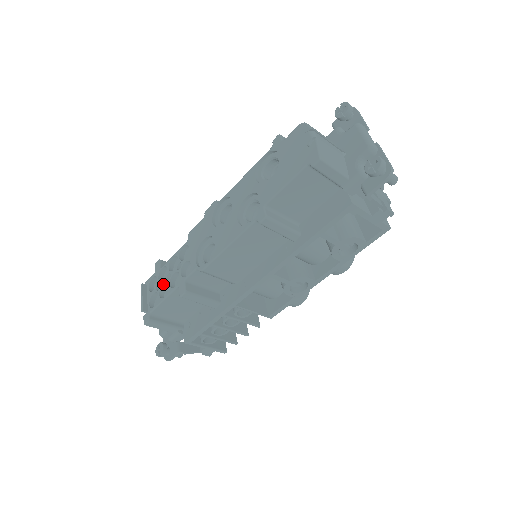
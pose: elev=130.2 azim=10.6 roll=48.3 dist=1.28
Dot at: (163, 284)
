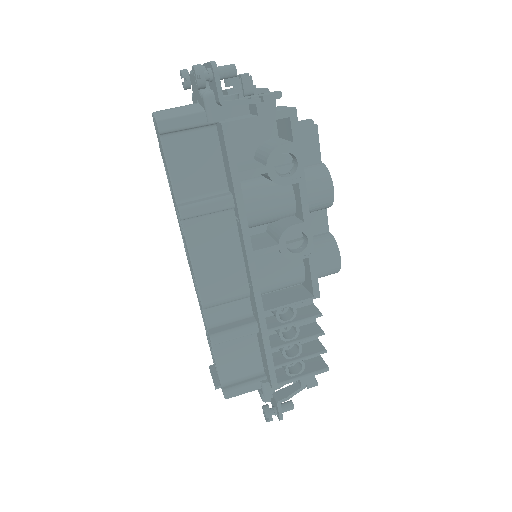
Dot at: occluded
